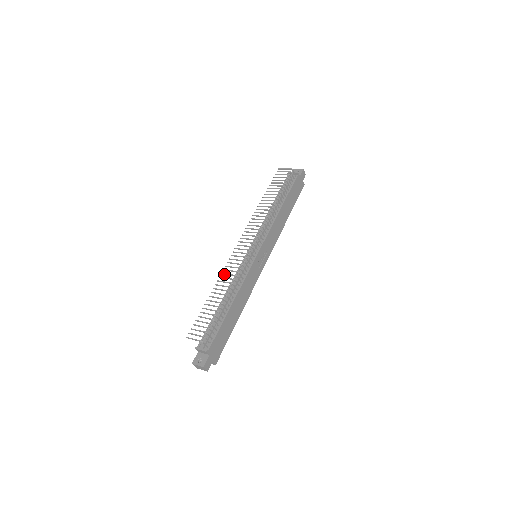
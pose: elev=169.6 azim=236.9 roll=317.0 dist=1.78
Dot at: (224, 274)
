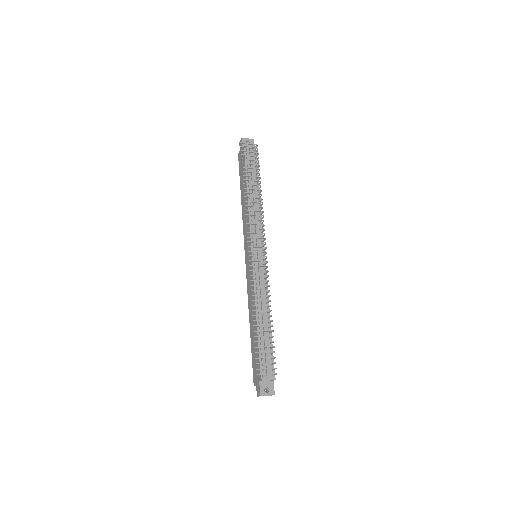
Dot at: (255, 290)
